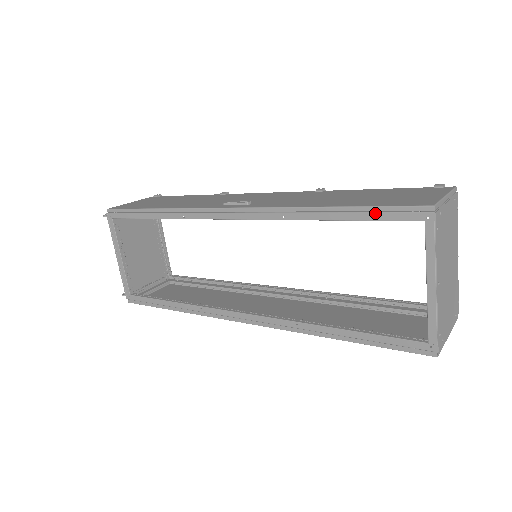
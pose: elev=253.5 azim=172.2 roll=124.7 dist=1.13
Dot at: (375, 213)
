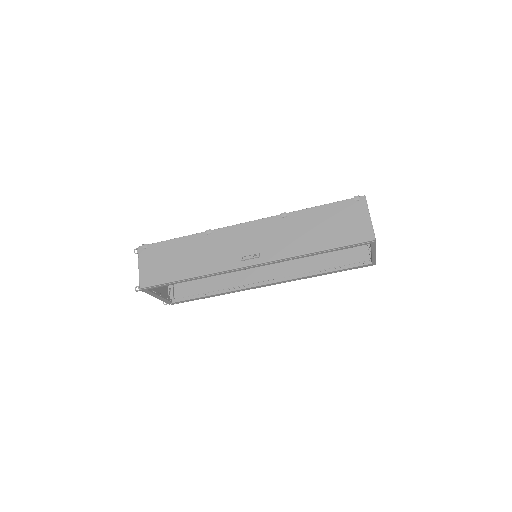
Dot at: (346, 248)
